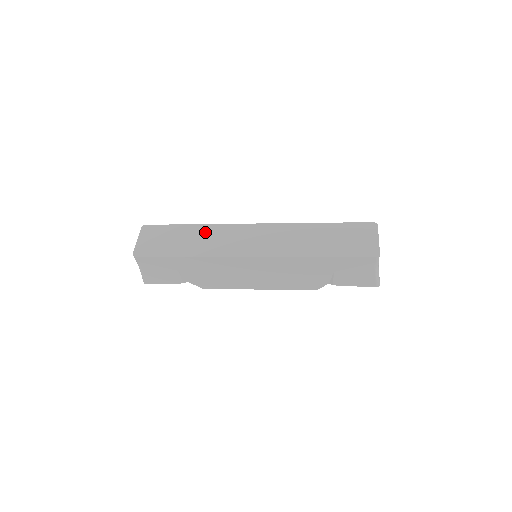
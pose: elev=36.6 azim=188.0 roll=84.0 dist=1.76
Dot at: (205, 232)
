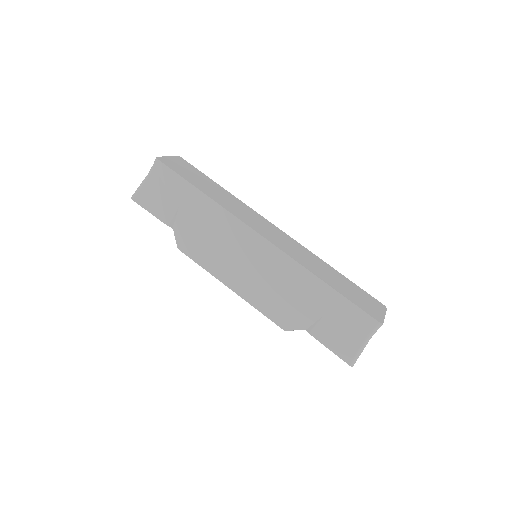
Dot at: (232, 198)
